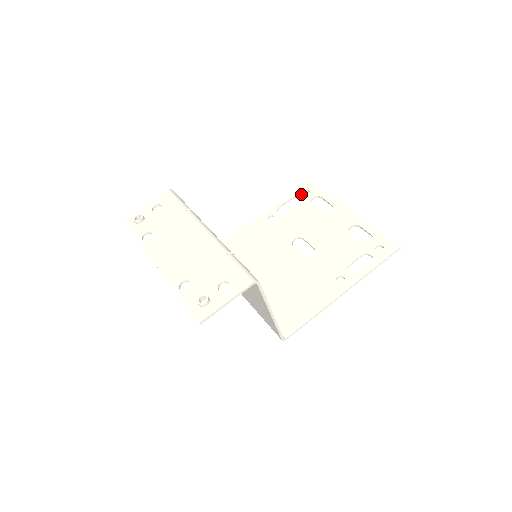
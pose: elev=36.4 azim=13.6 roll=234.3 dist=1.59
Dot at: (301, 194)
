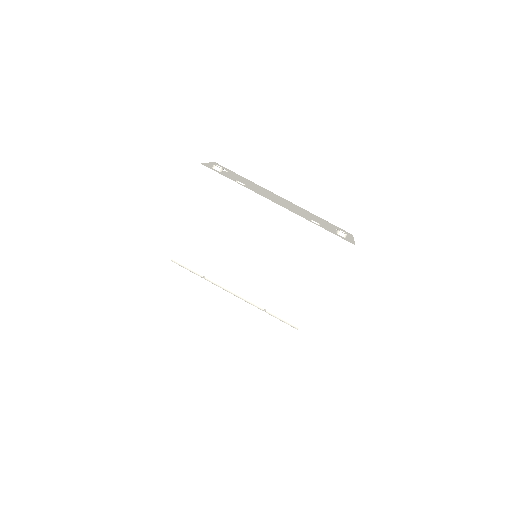
Dot at: occluded
